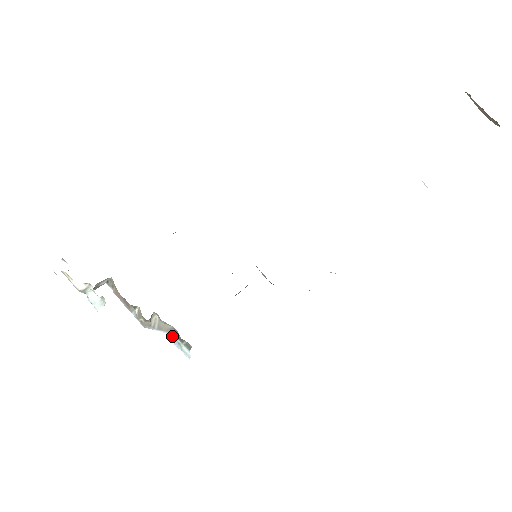
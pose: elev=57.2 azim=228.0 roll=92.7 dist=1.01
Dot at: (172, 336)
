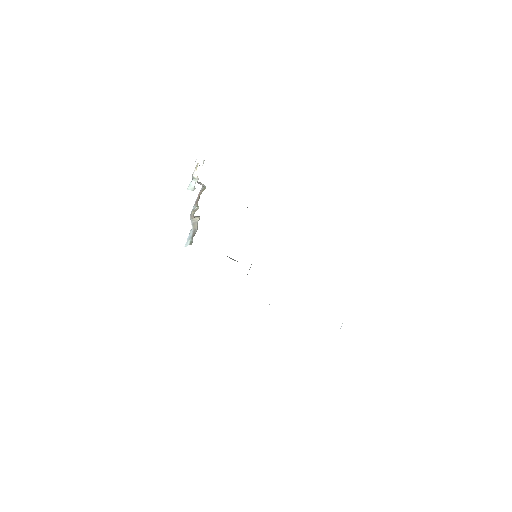
Dot at: (192, 232)
